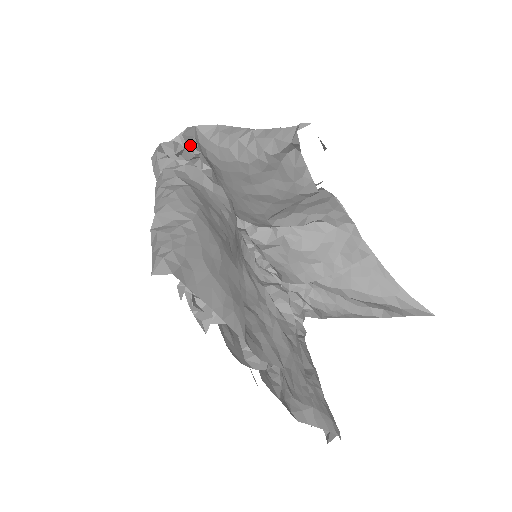
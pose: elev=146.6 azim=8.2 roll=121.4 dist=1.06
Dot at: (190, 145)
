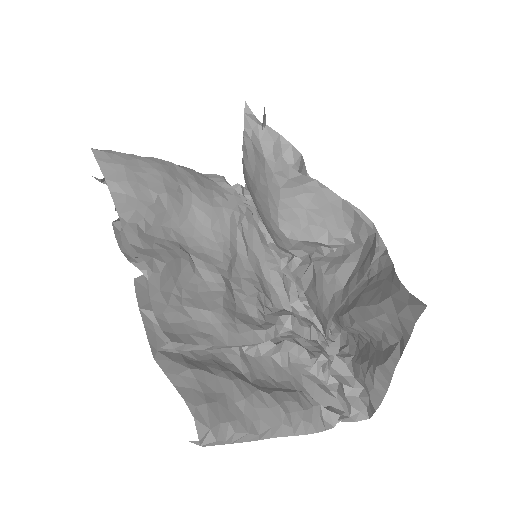
Dot at: occluded
